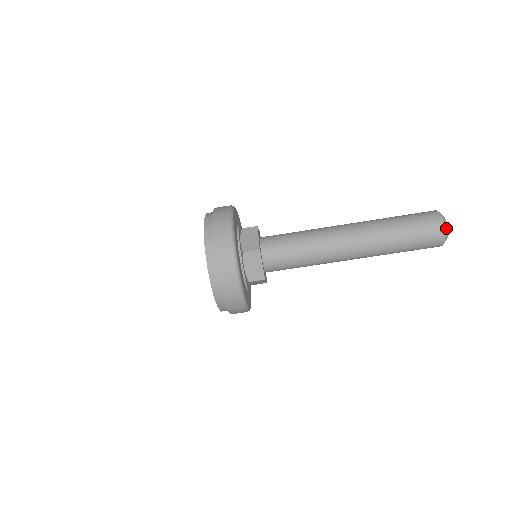
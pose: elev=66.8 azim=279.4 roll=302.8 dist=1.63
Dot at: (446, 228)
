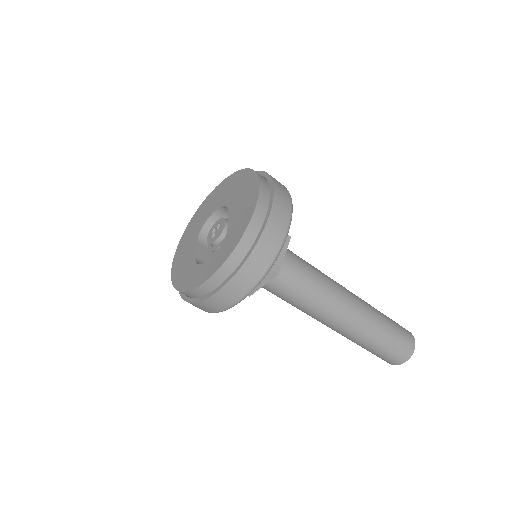
Dot at: (414, 344)
